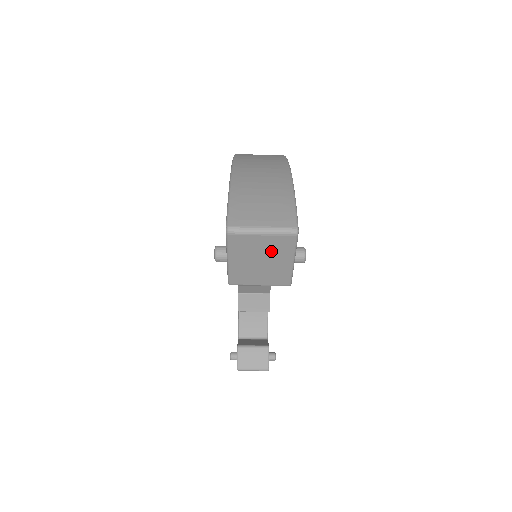
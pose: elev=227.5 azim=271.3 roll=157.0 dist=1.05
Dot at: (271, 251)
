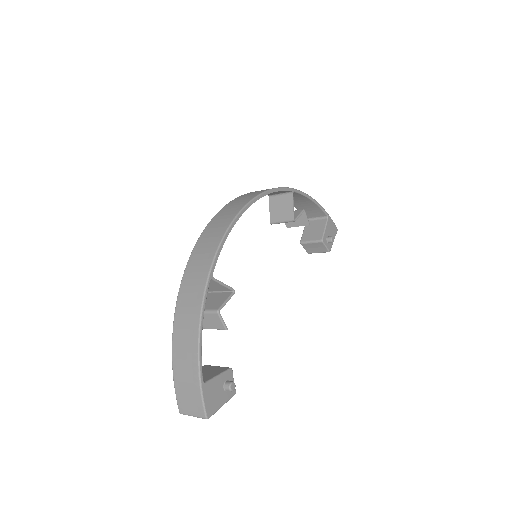
Dot at: occluded
